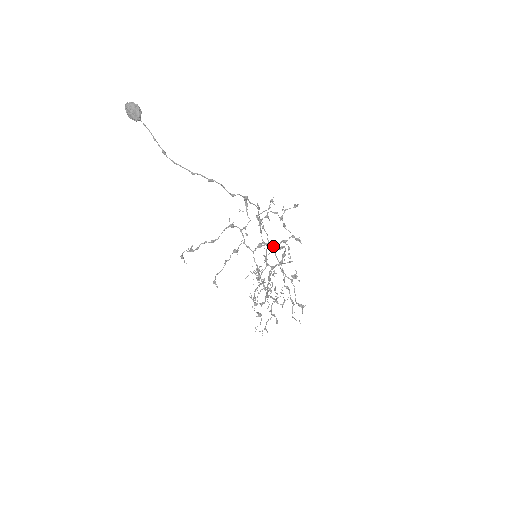
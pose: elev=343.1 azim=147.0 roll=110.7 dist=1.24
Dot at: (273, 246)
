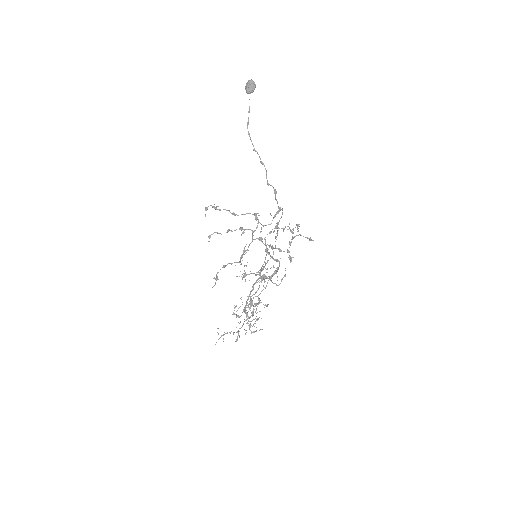
Dot at: (269, 247)
